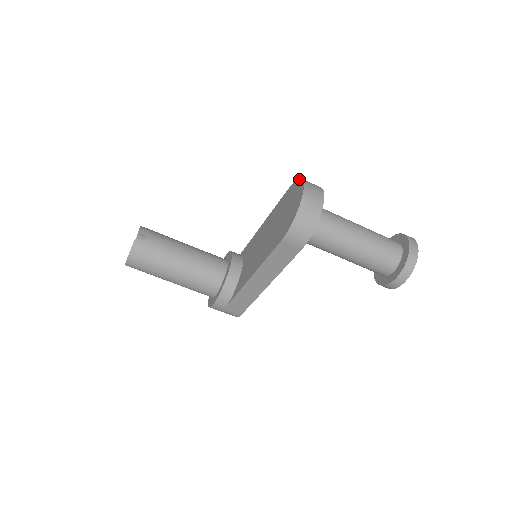
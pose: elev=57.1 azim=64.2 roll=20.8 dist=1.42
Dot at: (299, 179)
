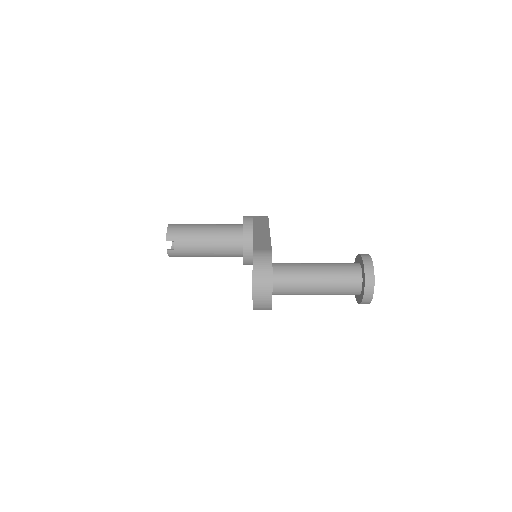
Dot at: occluded
